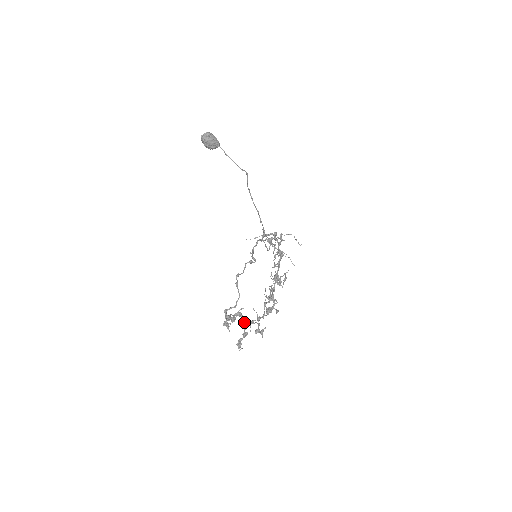
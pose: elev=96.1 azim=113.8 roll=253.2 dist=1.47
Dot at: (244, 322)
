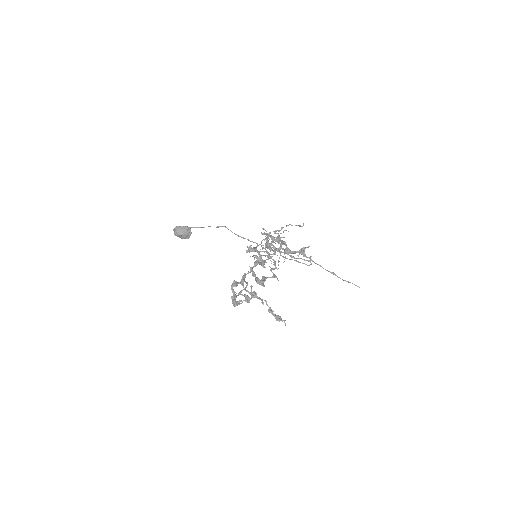
Dot at: (238, 283)
